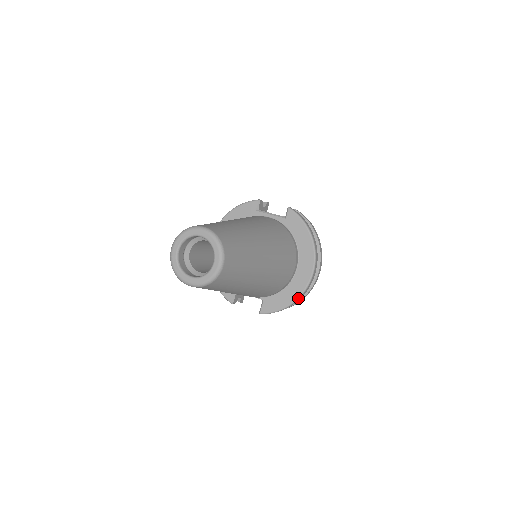
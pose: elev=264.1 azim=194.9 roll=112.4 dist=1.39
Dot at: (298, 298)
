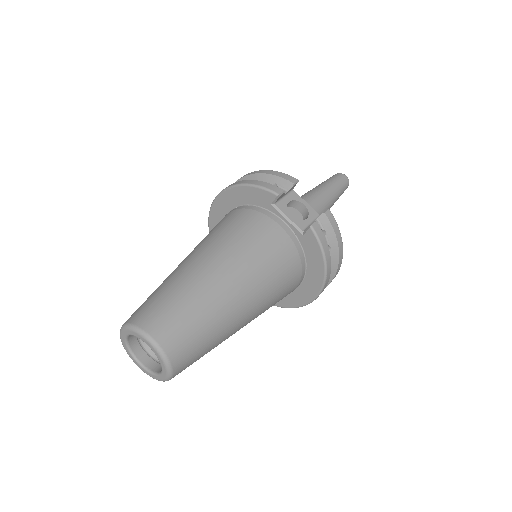
Dot at: occluded
